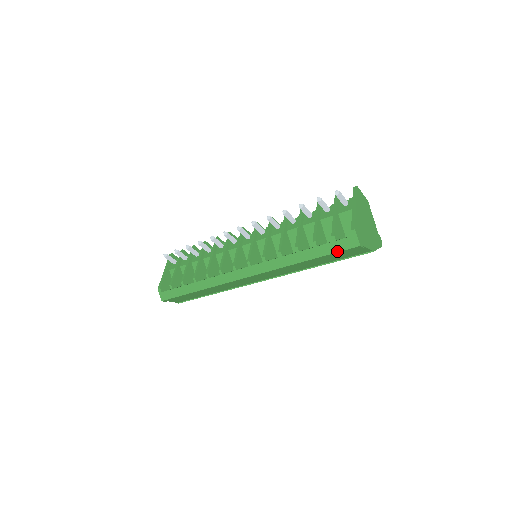
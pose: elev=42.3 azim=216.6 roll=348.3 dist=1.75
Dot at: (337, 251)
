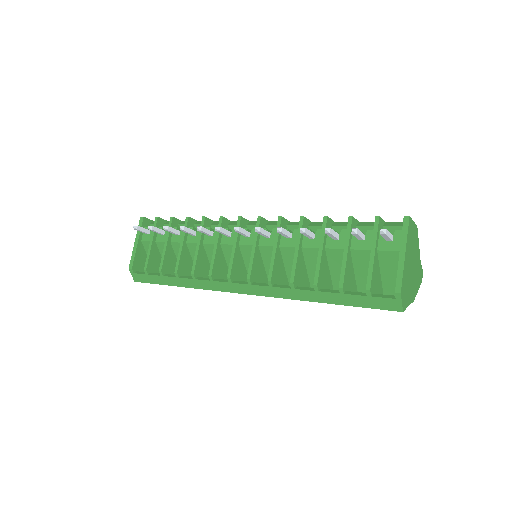
Dot at: (370, 307)
